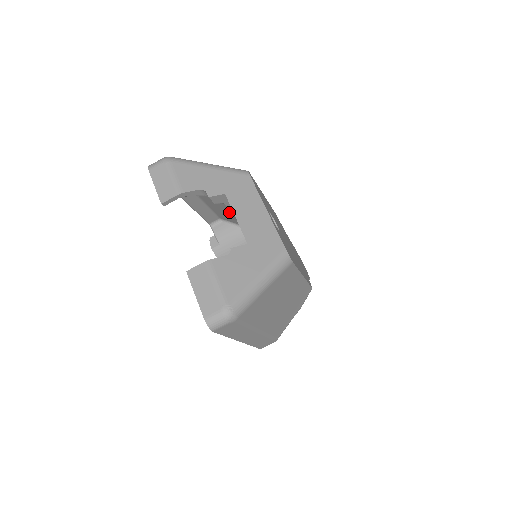
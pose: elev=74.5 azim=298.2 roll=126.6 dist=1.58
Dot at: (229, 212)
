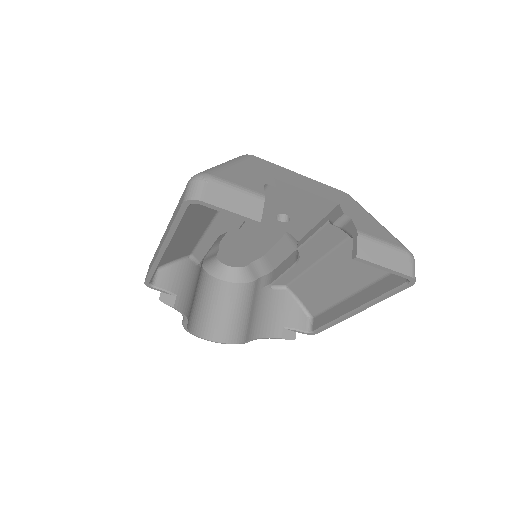
Dot at: (190, 240)
